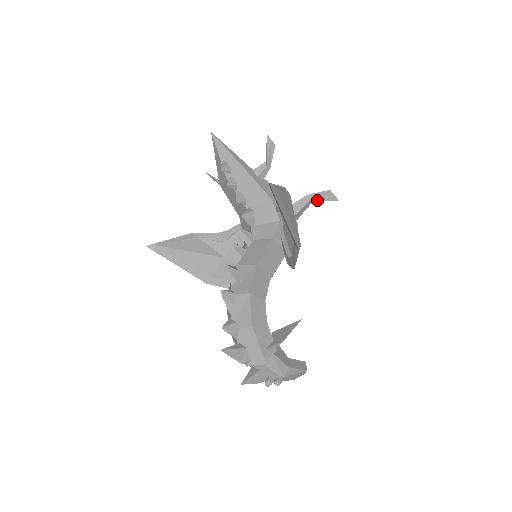
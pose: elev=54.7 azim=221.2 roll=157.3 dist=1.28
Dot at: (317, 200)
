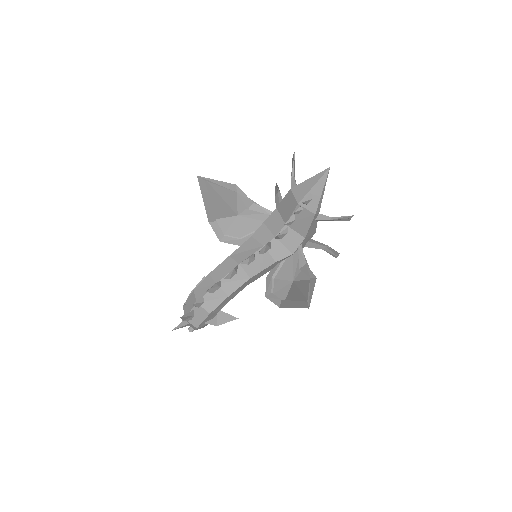
Dot at: (327, 251)
